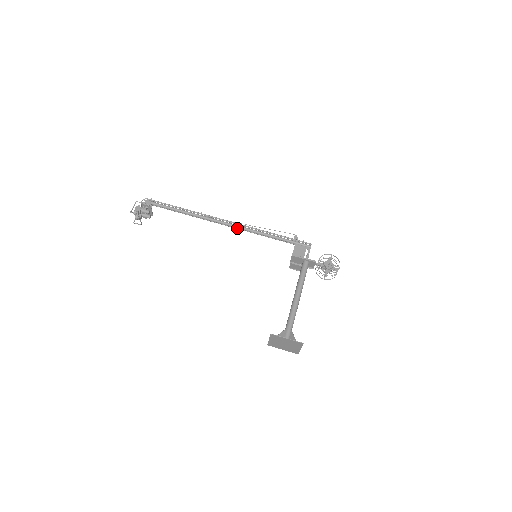
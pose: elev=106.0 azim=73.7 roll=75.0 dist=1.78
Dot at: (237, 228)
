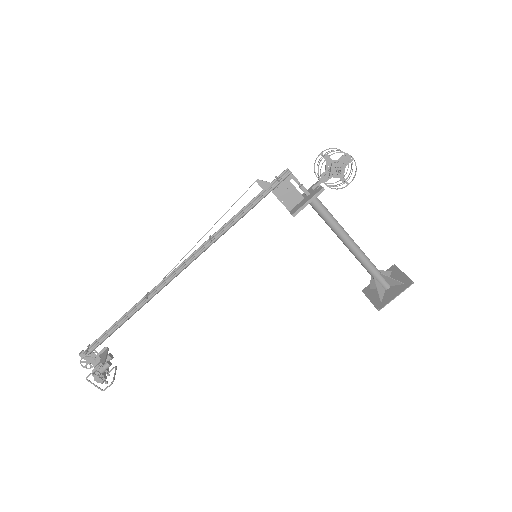
Dot at: (193, 255)
